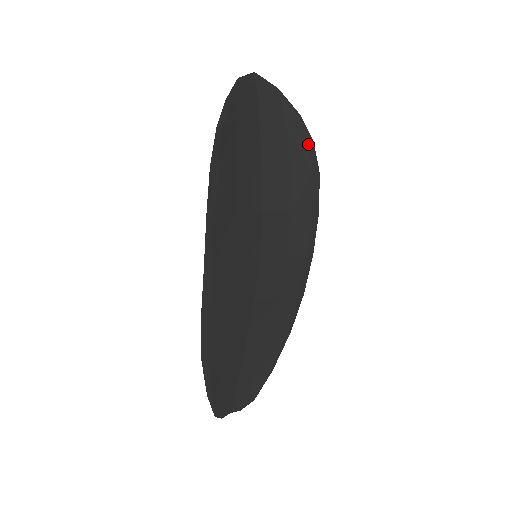
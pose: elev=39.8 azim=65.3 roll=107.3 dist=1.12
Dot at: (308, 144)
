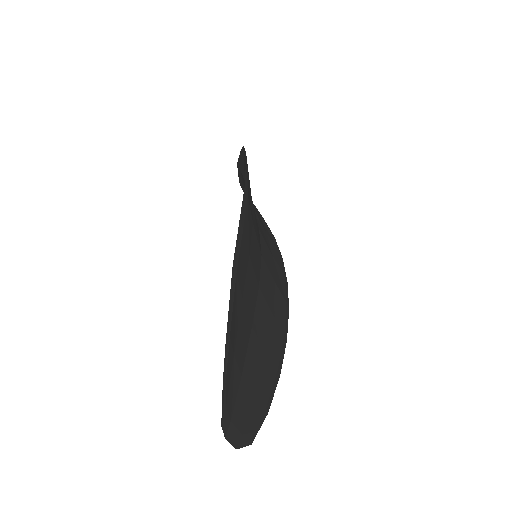
Dot at: (273, 236)
